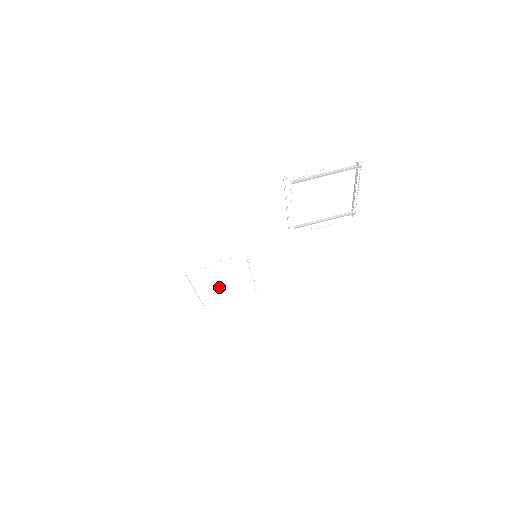
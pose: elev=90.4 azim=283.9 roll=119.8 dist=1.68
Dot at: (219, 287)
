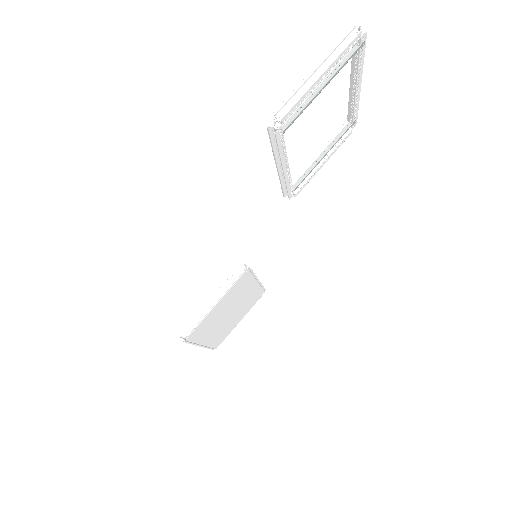
Dot at: (225, 319)
